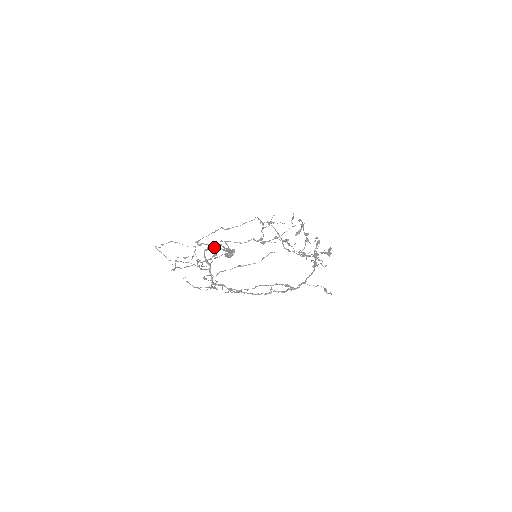
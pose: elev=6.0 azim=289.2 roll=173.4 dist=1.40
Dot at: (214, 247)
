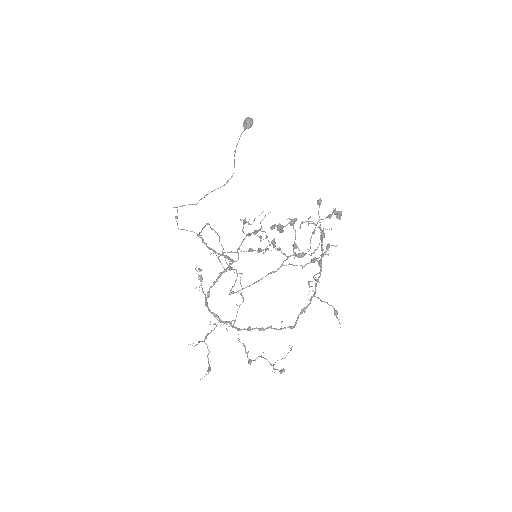
Dot at: (202, 378)
